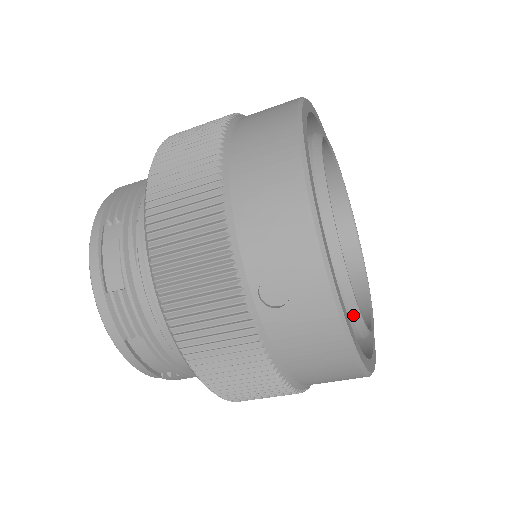
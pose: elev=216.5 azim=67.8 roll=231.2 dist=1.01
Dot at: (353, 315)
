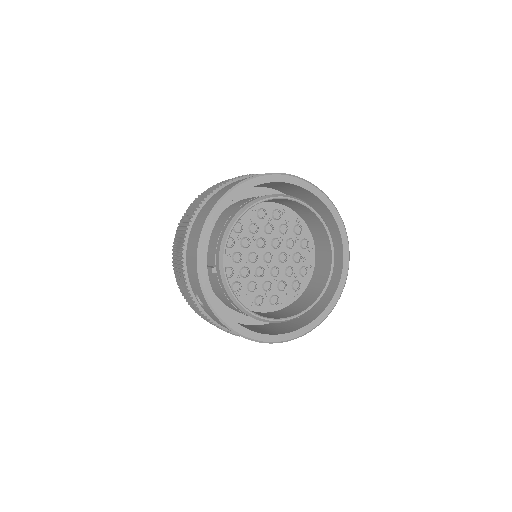
Dot at: (248, 314)
